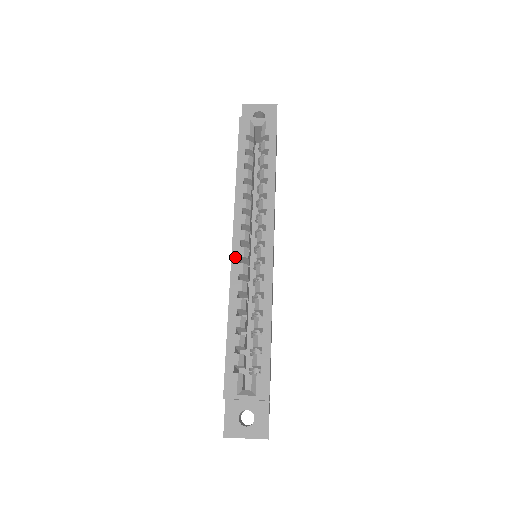
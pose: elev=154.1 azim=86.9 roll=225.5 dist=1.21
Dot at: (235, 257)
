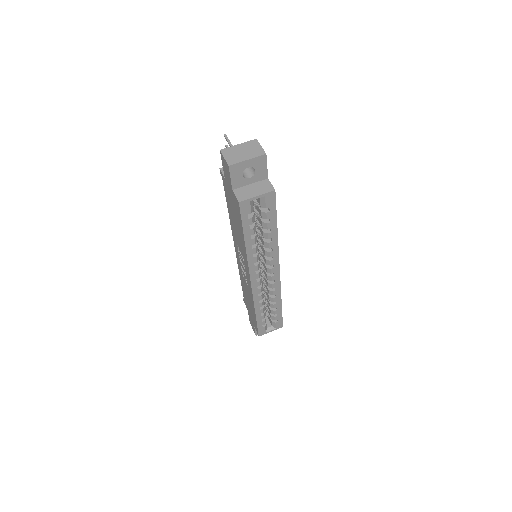
Dot at: (254, 288)
